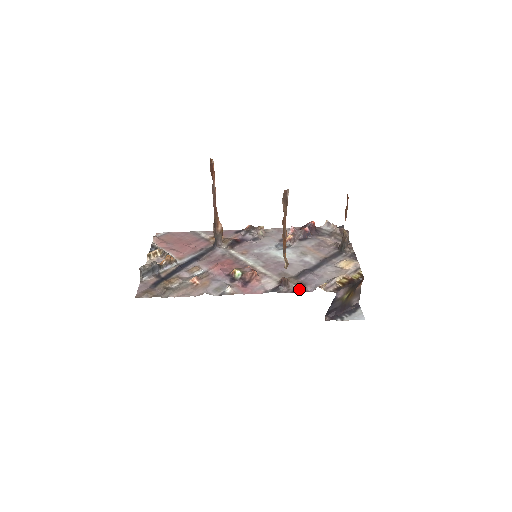
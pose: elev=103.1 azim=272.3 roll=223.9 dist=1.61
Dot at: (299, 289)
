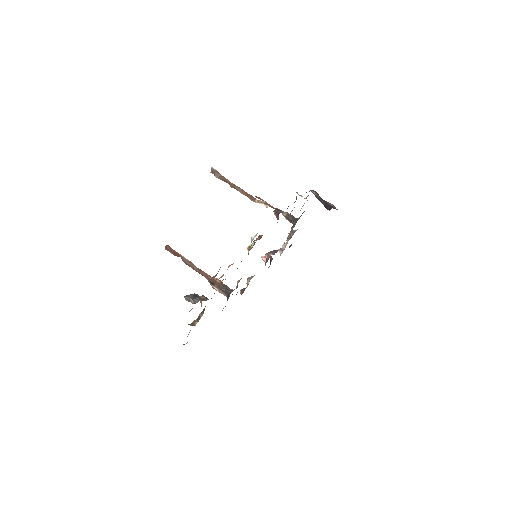
Dot at: occluded
